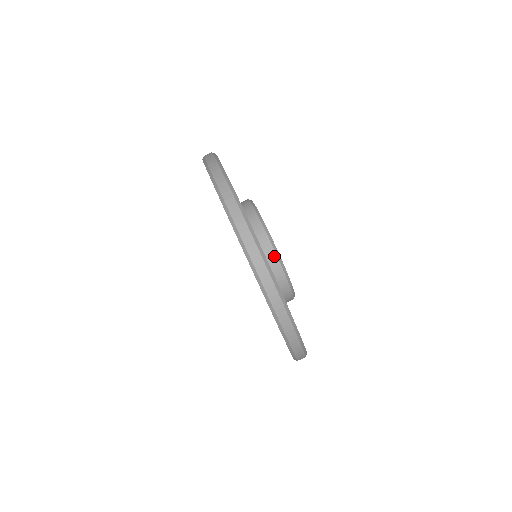
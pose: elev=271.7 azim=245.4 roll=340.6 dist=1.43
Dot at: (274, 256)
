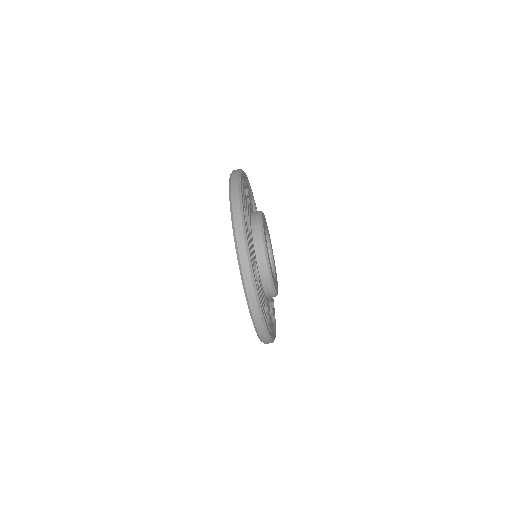
Dot at: (263, 257)
